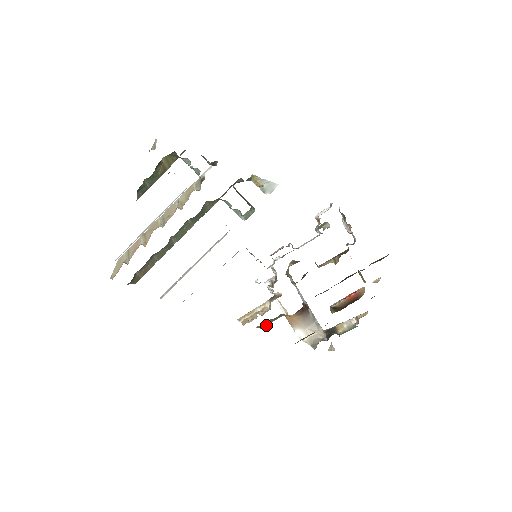
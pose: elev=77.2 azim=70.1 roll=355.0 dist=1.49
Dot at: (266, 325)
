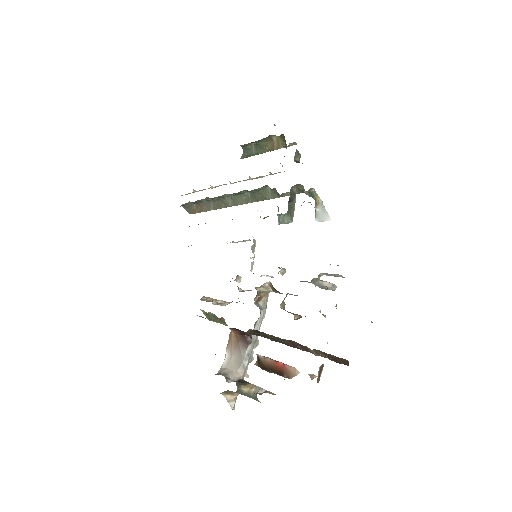
Dot at: (213, 321)
